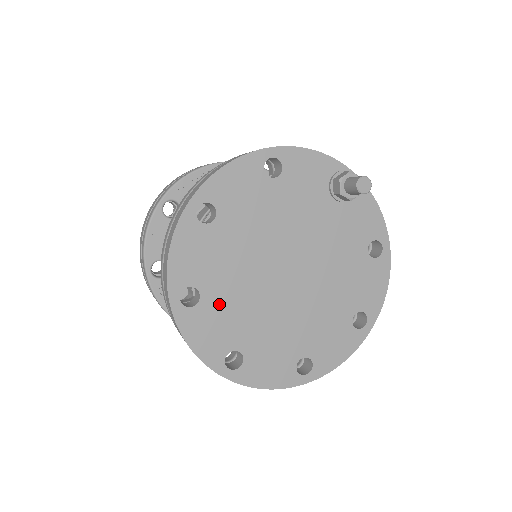
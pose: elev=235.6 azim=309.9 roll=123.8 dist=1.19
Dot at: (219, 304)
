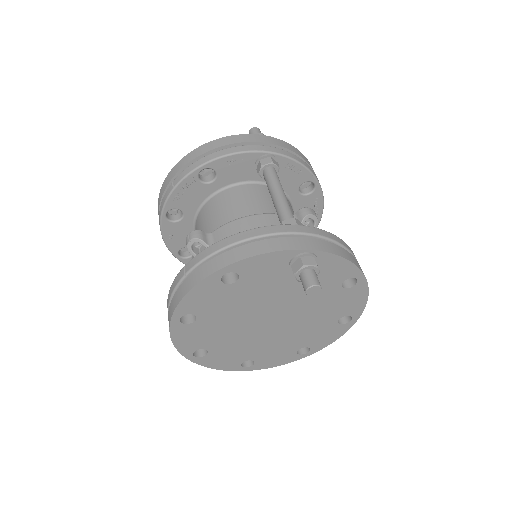
Dot at: (223, 349)
